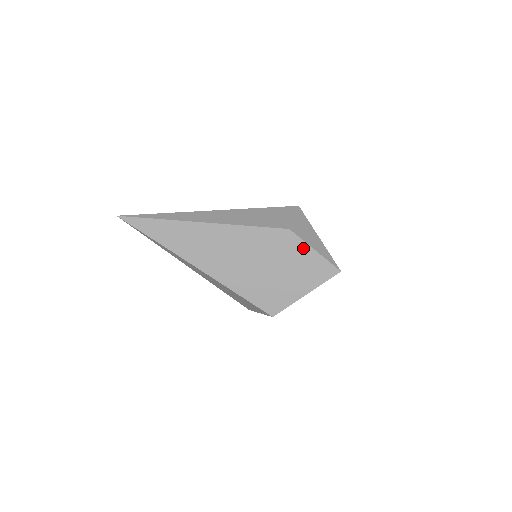
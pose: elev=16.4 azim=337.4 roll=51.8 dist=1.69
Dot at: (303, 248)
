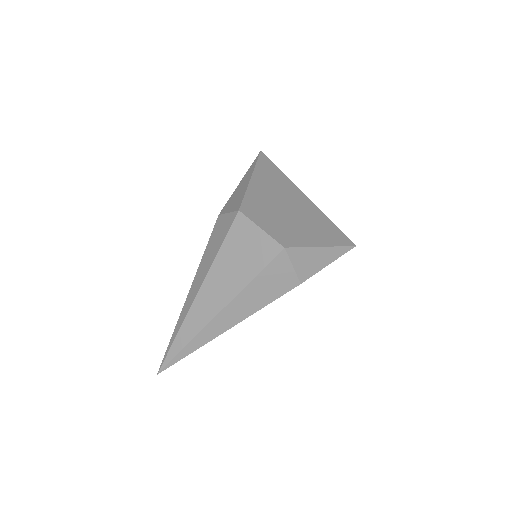
Dot at: occluded
